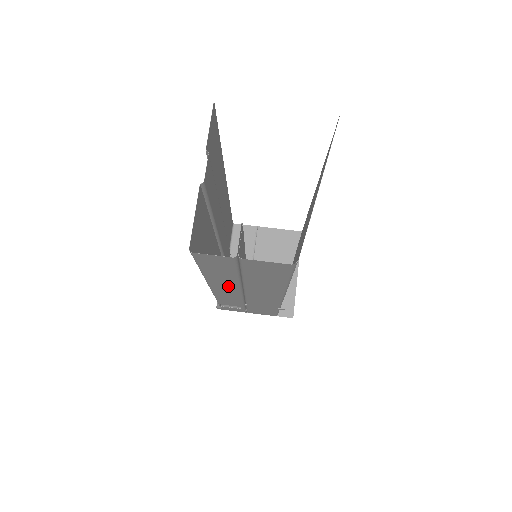
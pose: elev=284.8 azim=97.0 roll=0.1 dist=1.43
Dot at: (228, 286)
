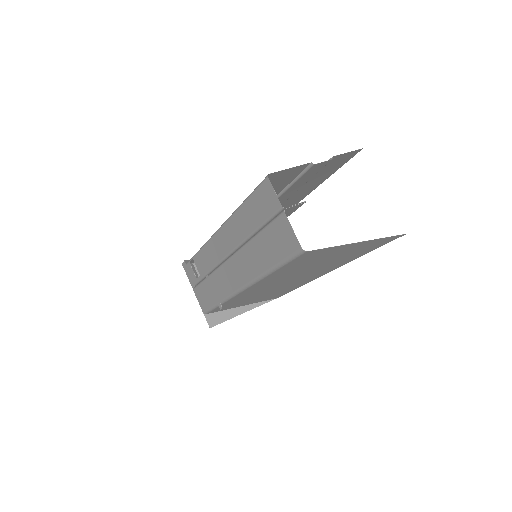
Dot at: (232, 238)
